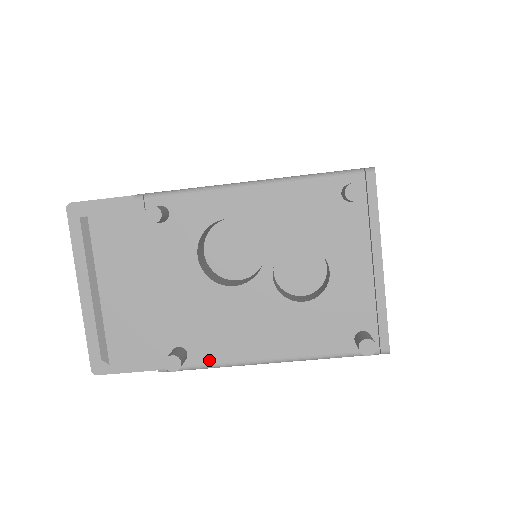
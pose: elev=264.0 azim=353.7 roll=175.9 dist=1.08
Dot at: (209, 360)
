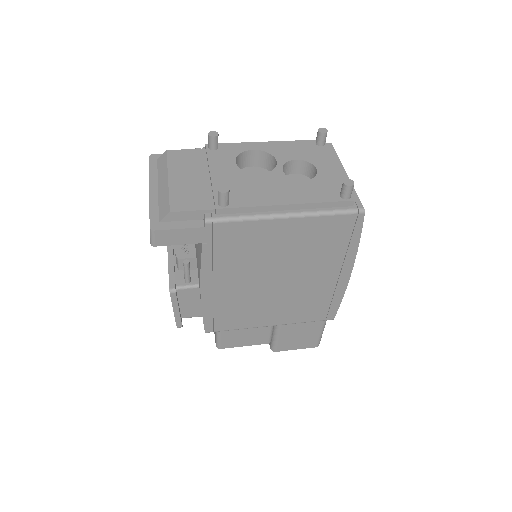
Dot at: (245, 206)
